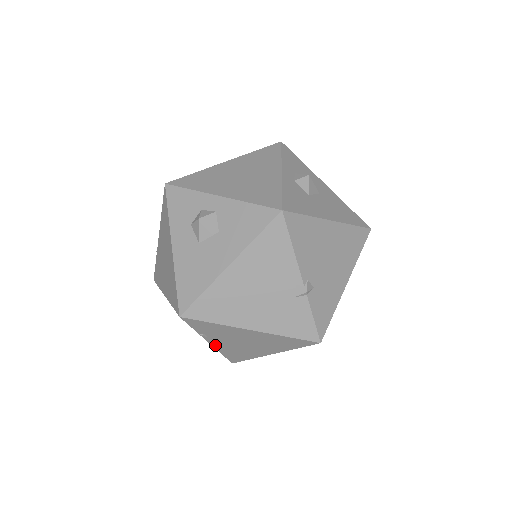
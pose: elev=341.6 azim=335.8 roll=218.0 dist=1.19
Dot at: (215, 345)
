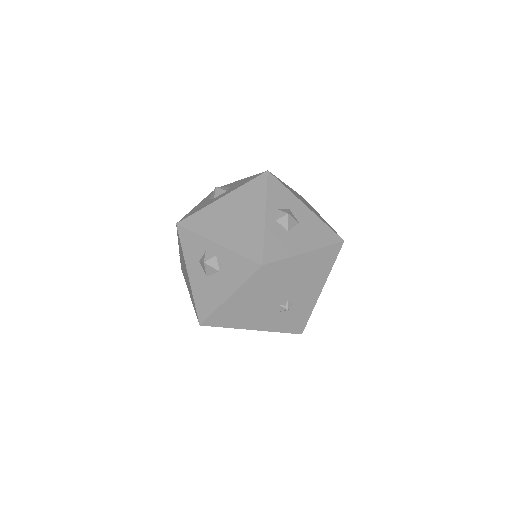
Dot at: occluded
